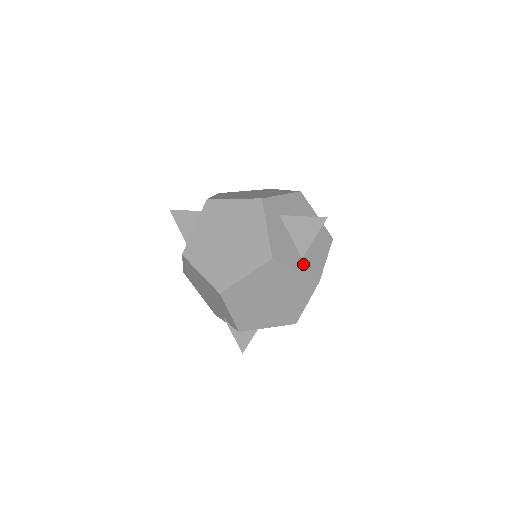
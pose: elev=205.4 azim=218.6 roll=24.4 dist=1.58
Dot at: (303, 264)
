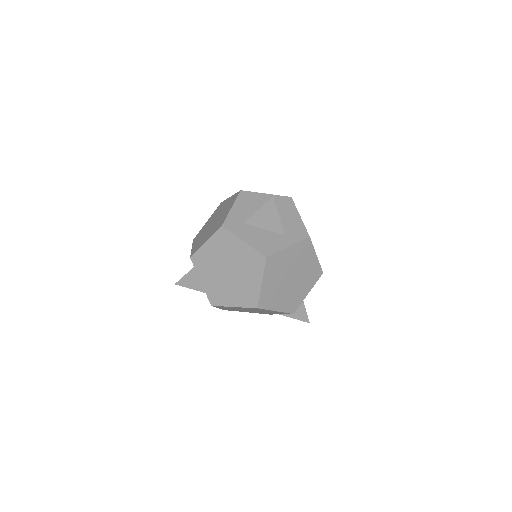
Dot at: (288, 238)
